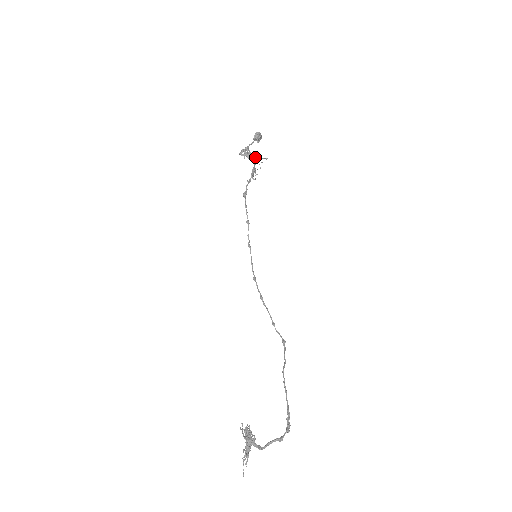
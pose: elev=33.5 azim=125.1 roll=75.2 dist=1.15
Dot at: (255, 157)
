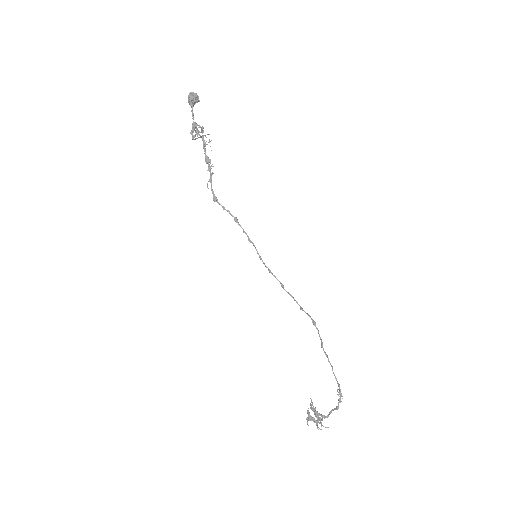
Dot at: (203, 136)
